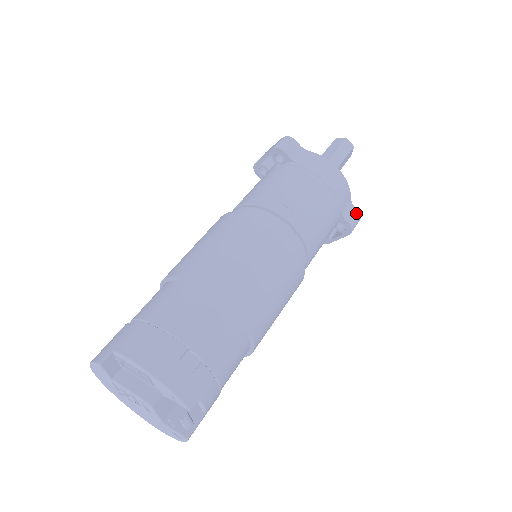
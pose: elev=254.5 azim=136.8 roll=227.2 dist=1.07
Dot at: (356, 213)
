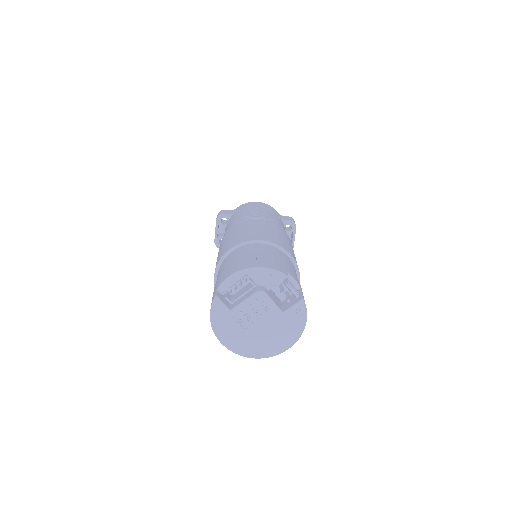
Dot at: (288, 217)
